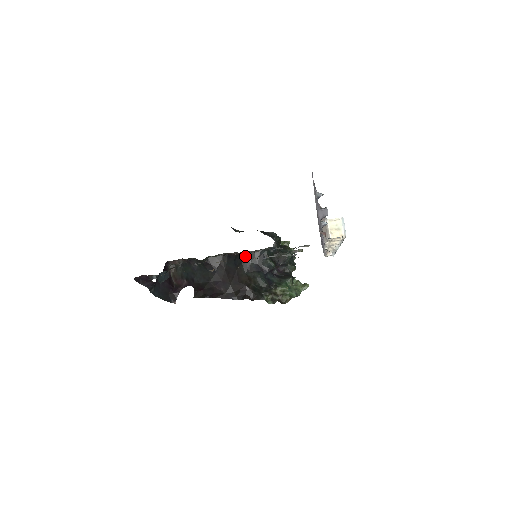
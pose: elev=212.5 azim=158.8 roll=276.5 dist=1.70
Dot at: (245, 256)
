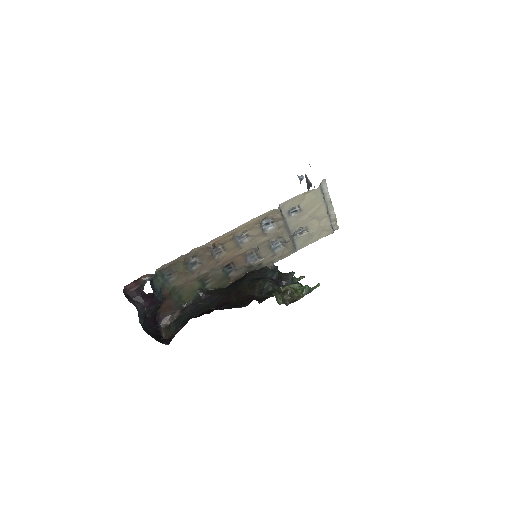
Dot at: (245, 276)
